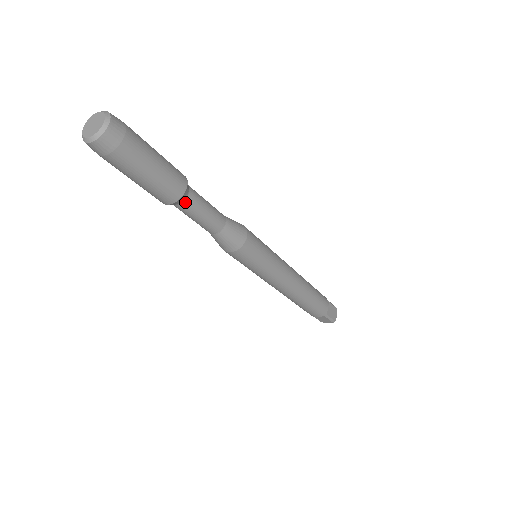
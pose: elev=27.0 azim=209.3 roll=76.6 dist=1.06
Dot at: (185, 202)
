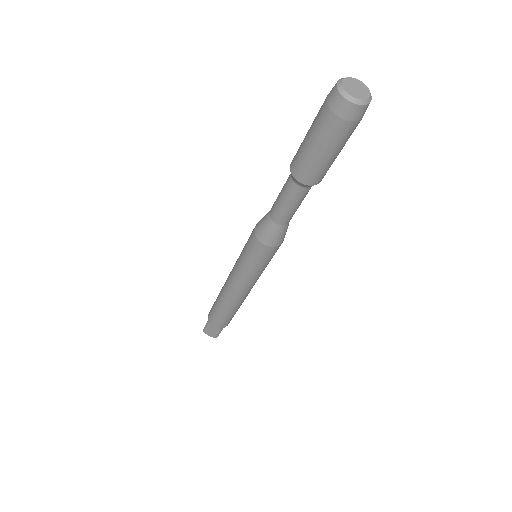
Dot at: (306, 189)
